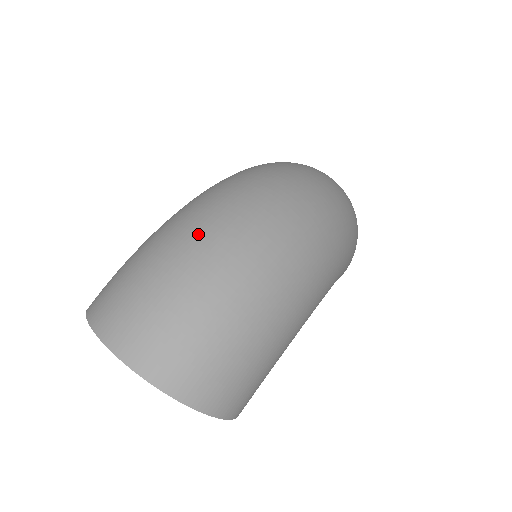
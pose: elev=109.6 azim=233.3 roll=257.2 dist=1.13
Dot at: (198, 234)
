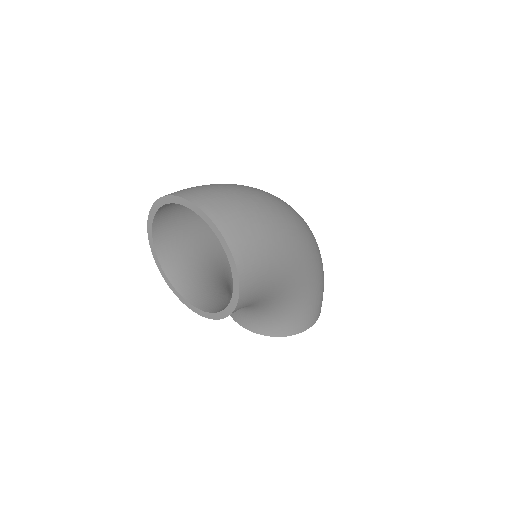
Dot at: occluded
